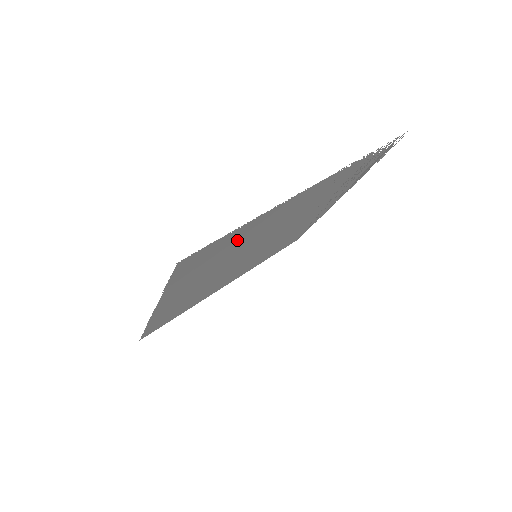
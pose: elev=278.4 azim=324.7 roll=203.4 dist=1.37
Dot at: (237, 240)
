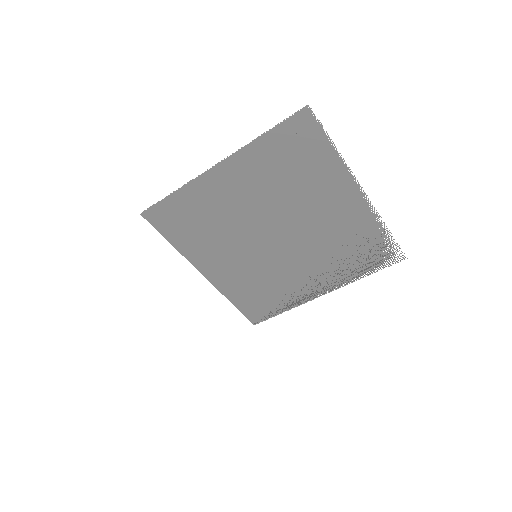
Dot at: (310, 166)
